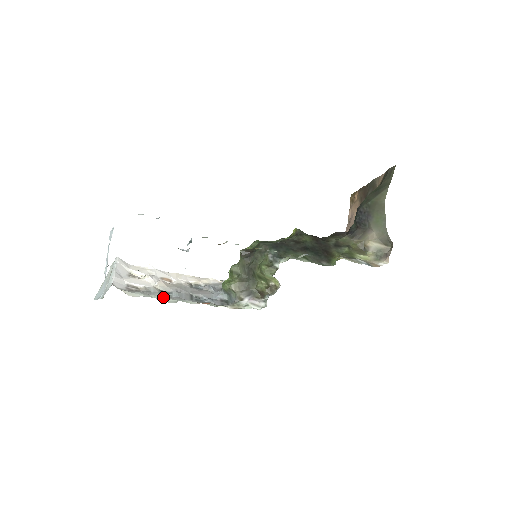
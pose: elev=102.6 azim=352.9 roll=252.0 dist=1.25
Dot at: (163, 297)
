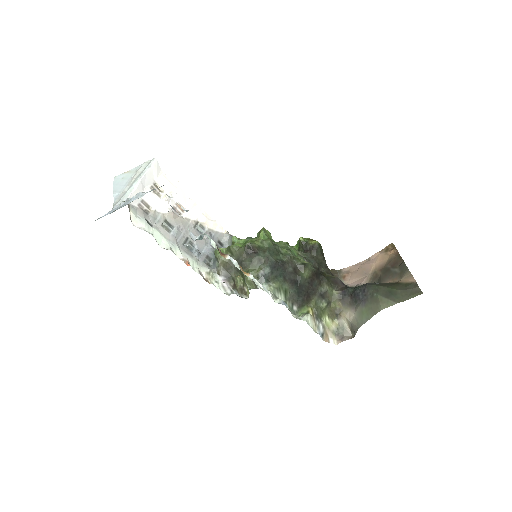
Dot at: (161, 232)
